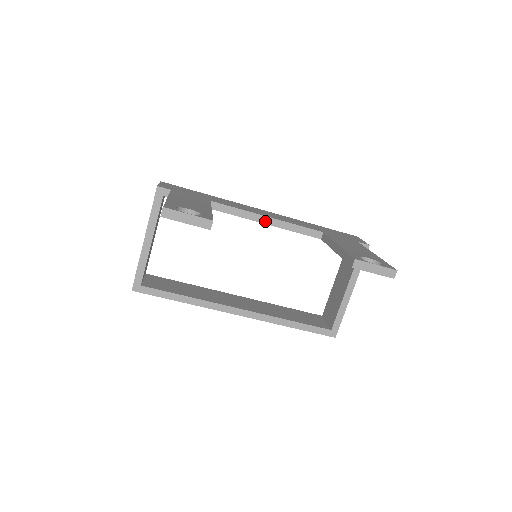
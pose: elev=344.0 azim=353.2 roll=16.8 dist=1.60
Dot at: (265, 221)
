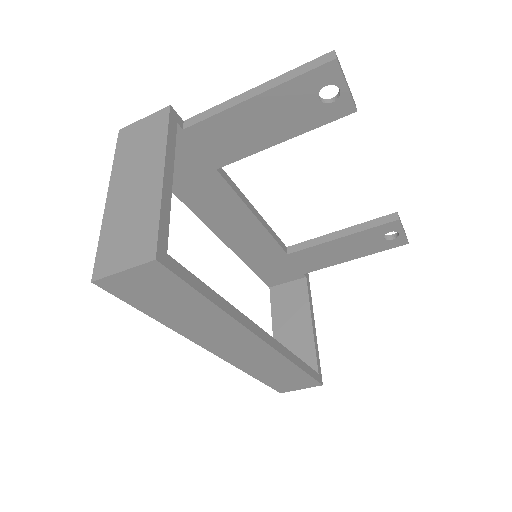
Dot at: (255, 213)
